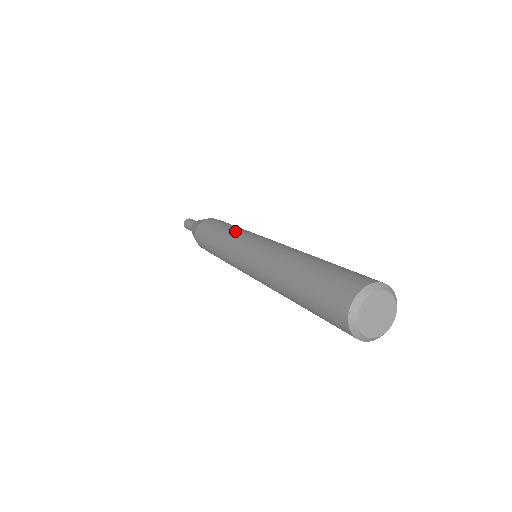
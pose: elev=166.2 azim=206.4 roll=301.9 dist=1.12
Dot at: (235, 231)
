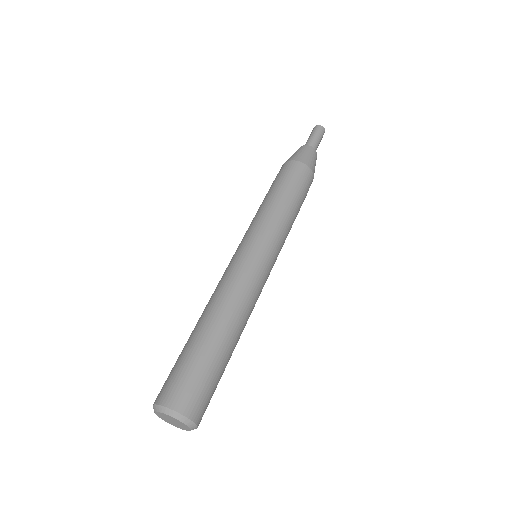
Dot at: (266, 217)
